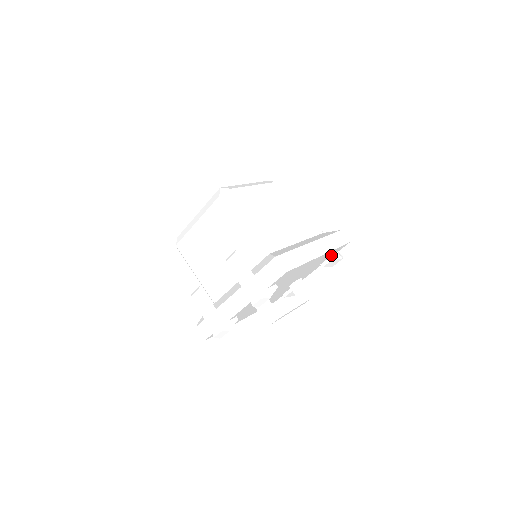
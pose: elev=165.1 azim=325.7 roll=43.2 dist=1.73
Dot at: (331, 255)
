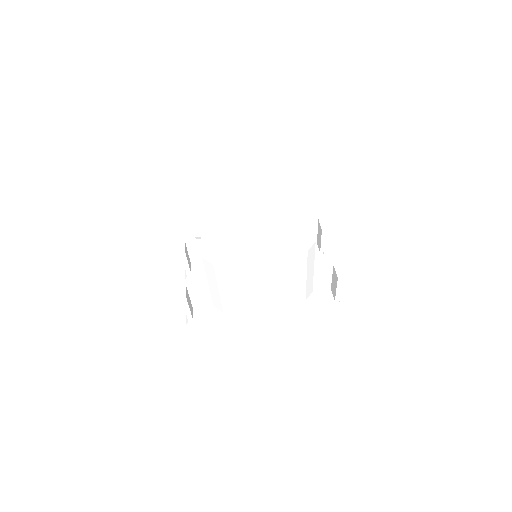
Dot at: occluded
